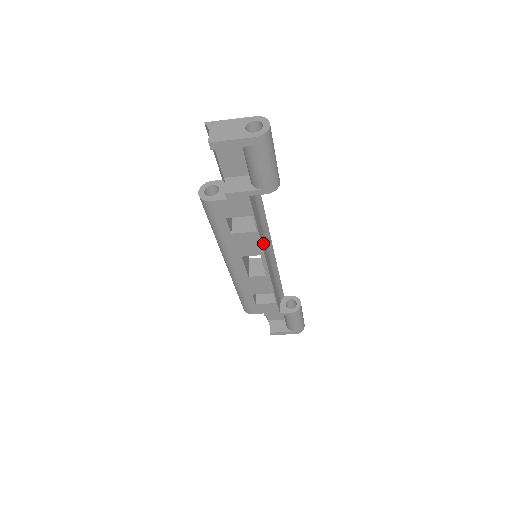
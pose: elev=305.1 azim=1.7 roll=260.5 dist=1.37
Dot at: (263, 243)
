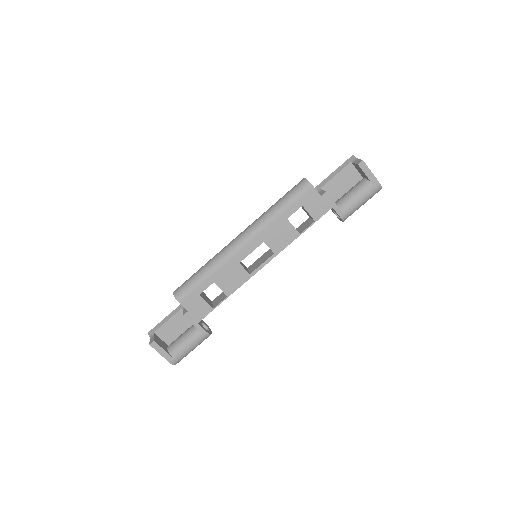
Dot at: occluded
